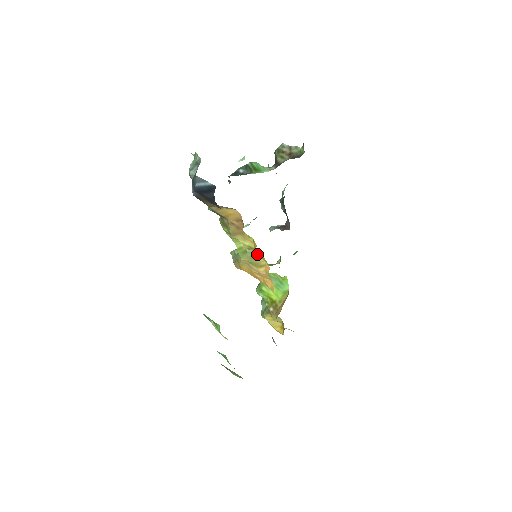
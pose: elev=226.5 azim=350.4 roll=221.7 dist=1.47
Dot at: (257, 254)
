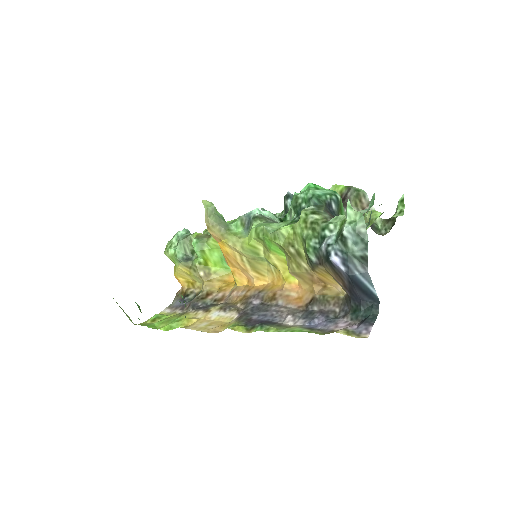
Dot at: (266, 264)
